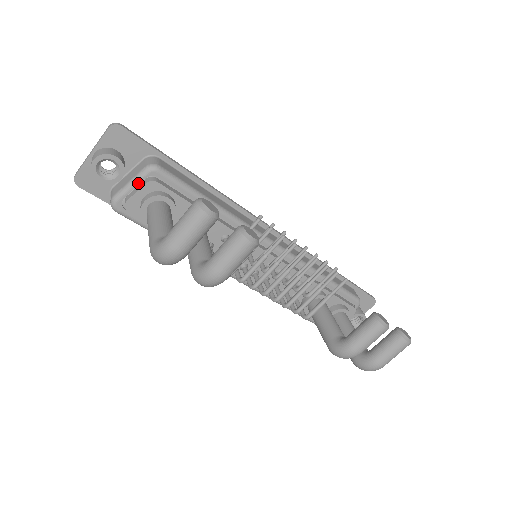
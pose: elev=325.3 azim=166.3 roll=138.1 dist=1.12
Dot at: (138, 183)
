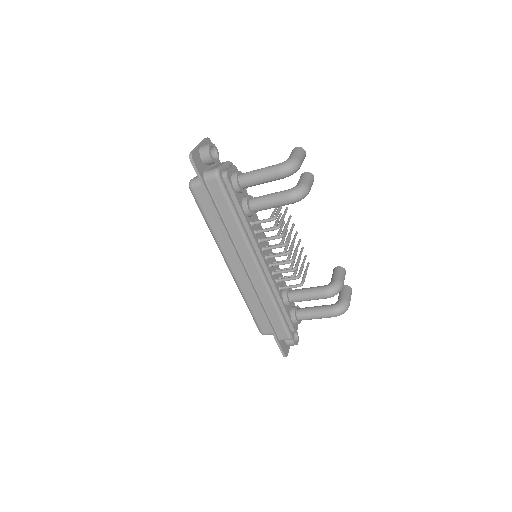
Dot at: (227, 166)
